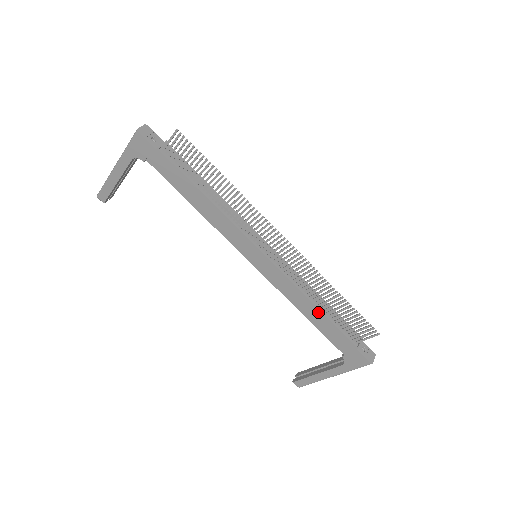
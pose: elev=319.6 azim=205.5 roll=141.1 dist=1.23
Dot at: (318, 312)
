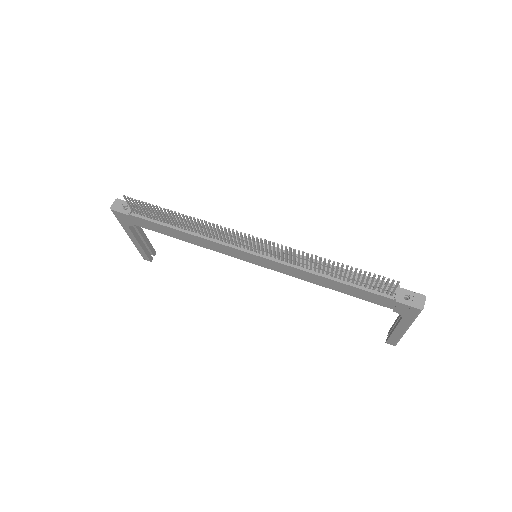
Dot at: (335, 282)
